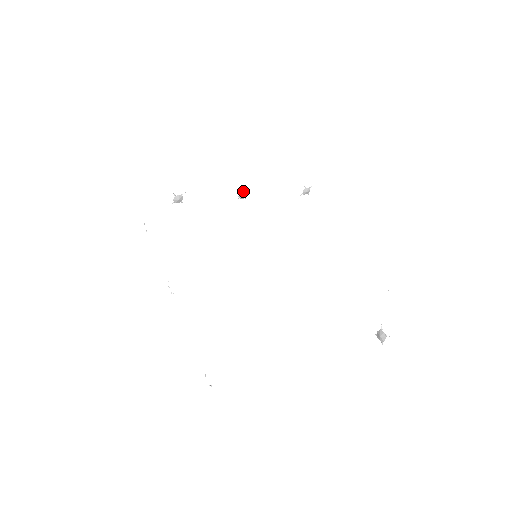
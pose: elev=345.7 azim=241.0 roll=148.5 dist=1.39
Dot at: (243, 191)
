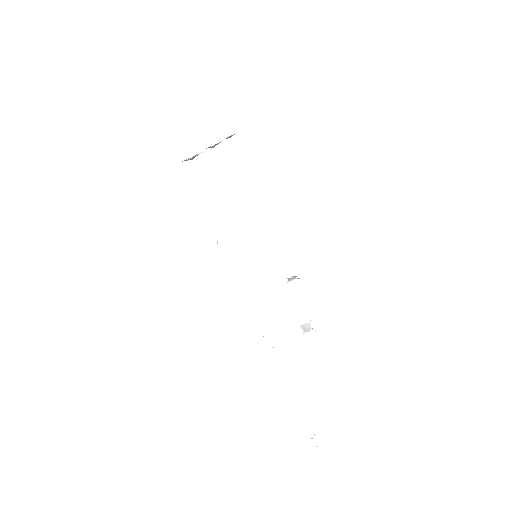
Dot at: (218, 143)
